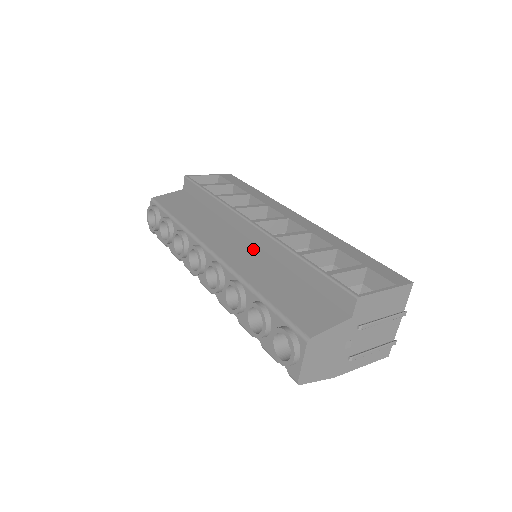
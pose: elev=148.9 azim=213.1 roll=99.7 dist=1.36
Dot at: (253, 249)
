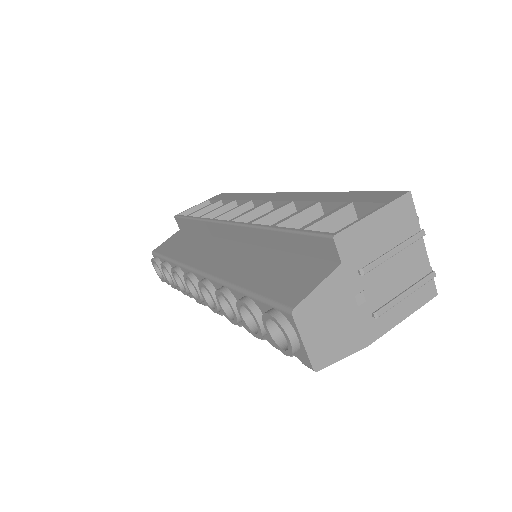
Dot at: (238, 248)
